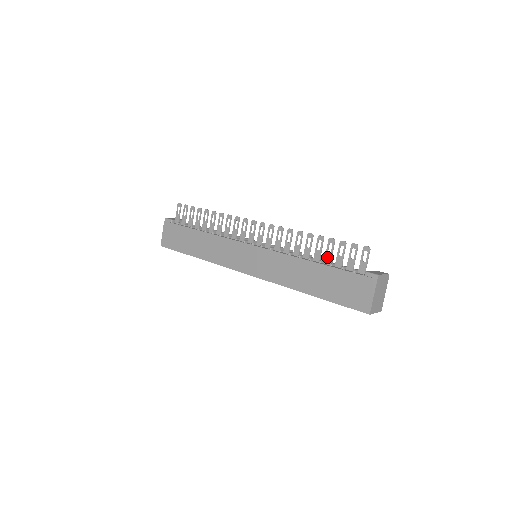
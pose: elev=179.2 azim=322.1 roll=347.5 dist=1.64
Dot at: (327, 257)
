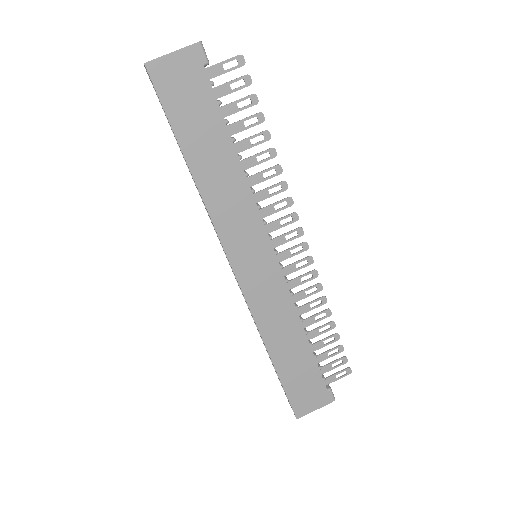
Dot at: (319, 345)
